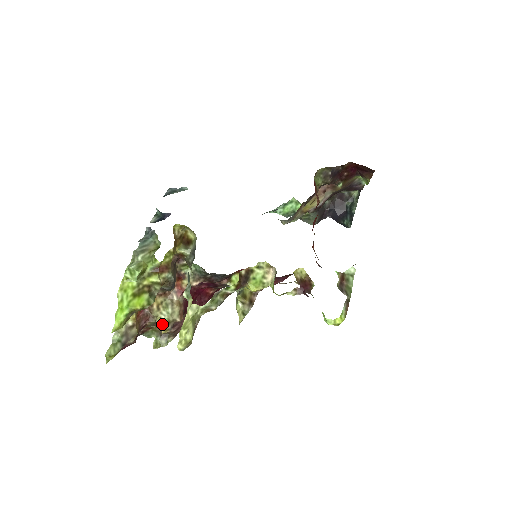
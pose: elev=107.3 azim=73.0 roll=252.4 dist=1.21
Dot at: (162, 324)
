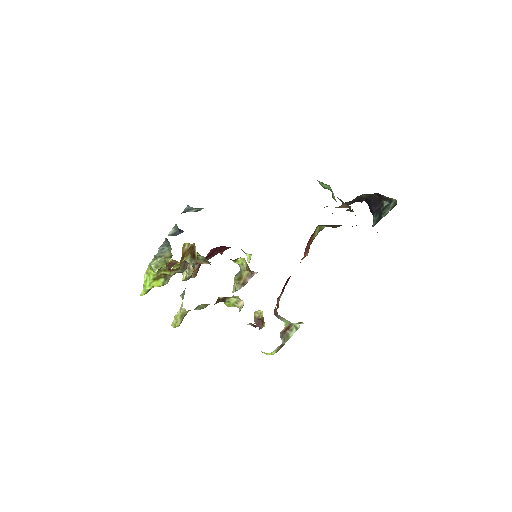
Dot at: occluded
